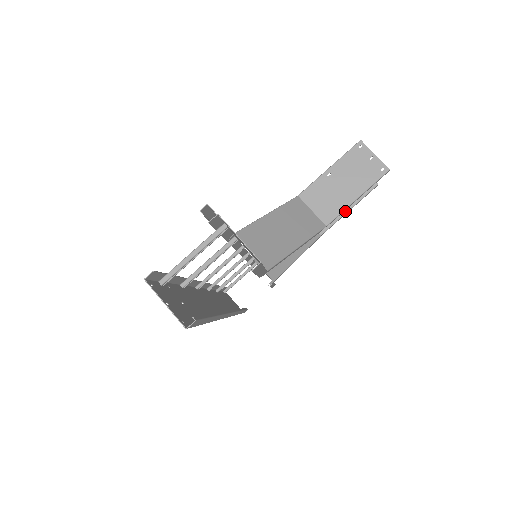
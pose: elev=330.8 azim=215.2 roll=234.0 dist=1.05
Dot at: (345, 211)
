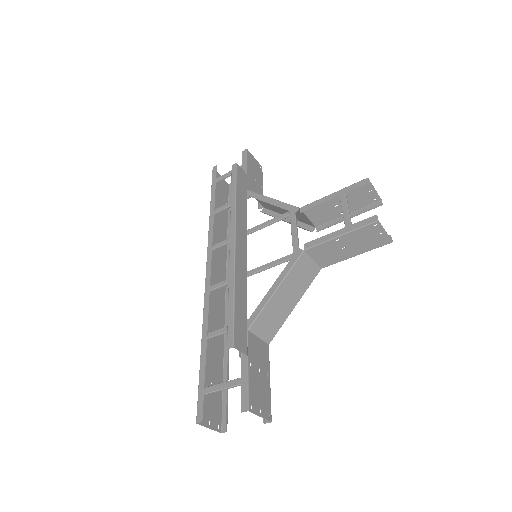
Dot at: occluded
